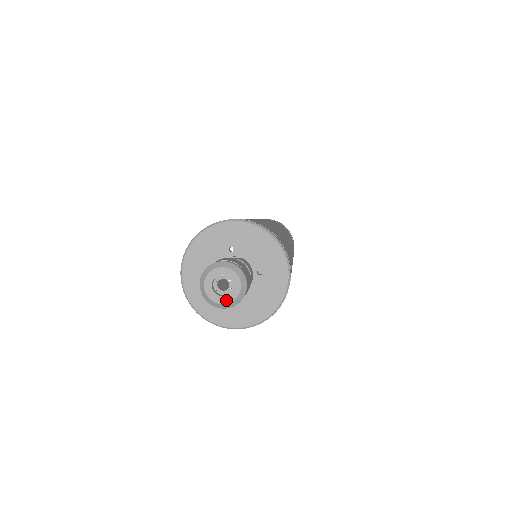
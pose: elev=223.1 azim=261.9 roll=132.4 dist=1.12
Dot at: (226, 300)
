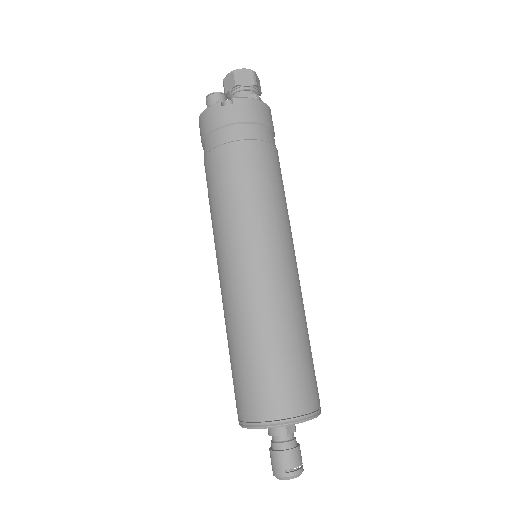
Dot at: occluded
